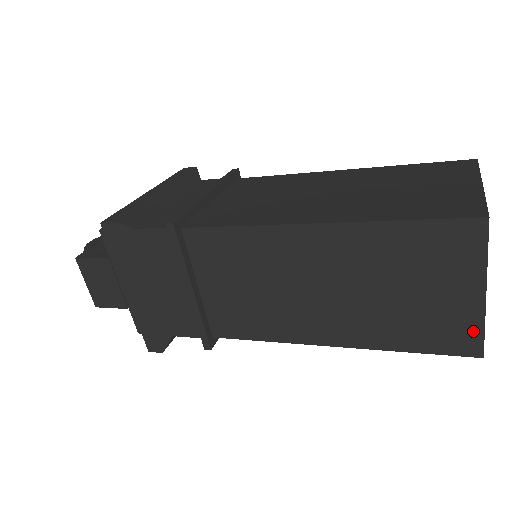
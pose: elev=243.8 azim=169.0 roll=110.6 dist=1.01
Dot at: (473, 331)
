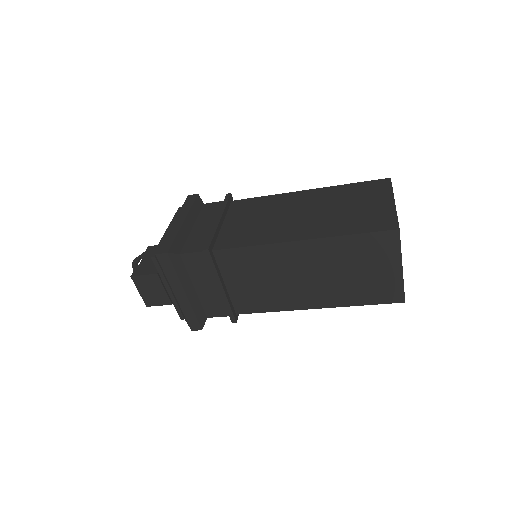
Dot at: (398, 289)
